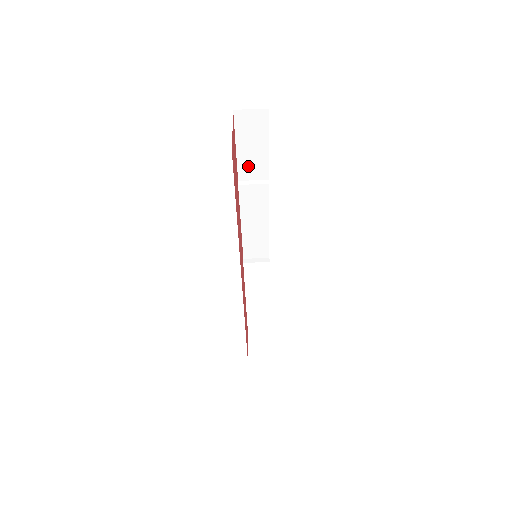
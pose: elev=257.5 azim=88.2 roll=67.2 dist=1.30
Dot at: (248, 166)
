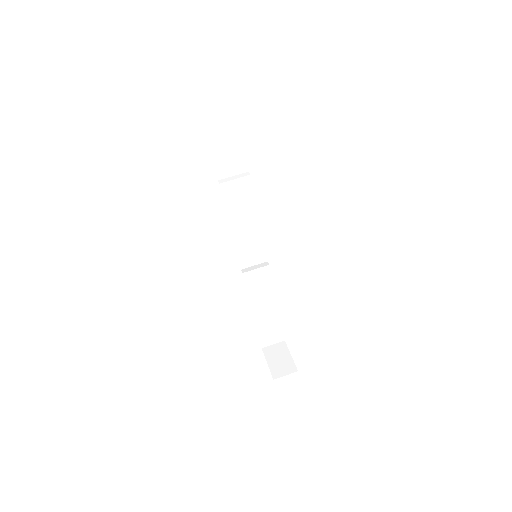
Dot at: (225, 161)
